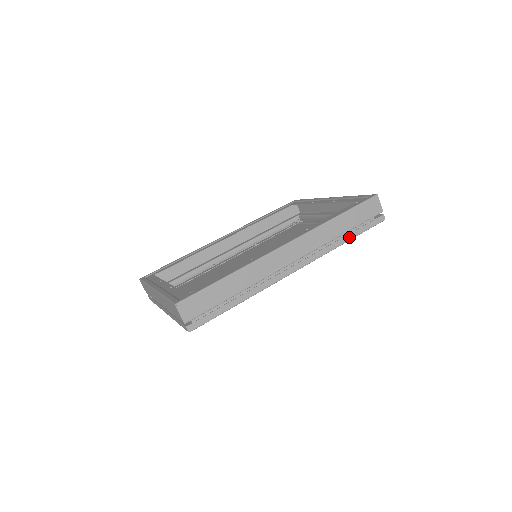
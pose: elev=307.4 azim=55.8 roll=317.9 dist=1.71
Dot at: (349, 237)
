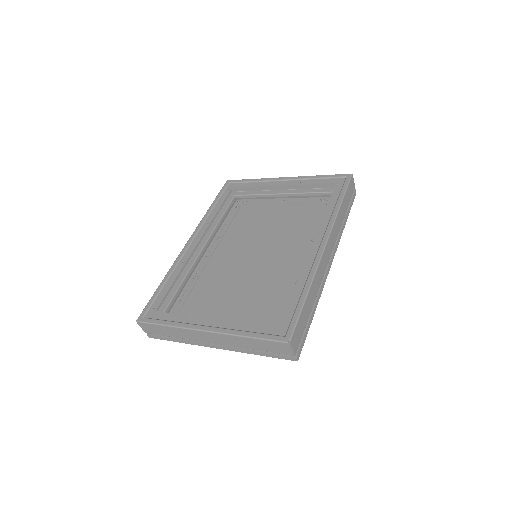
Dot at: (346, 219)
